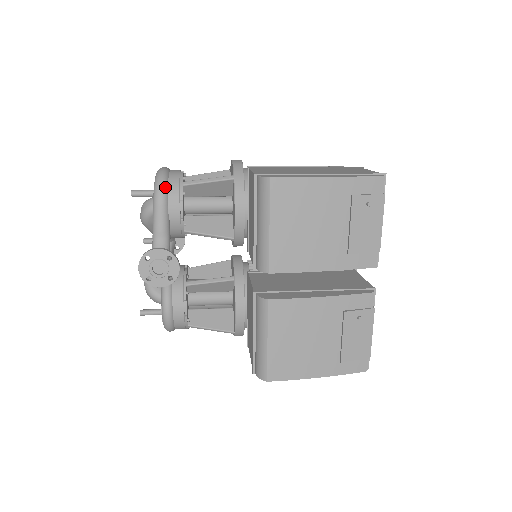
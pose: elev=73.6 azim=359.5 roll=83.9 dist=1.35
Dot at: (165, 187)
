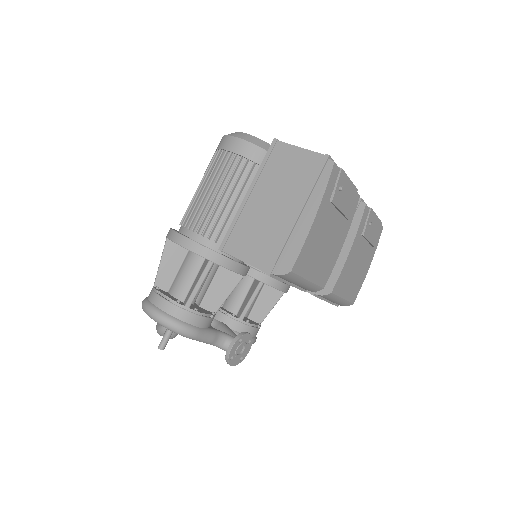
Dot at: (185, 325)
